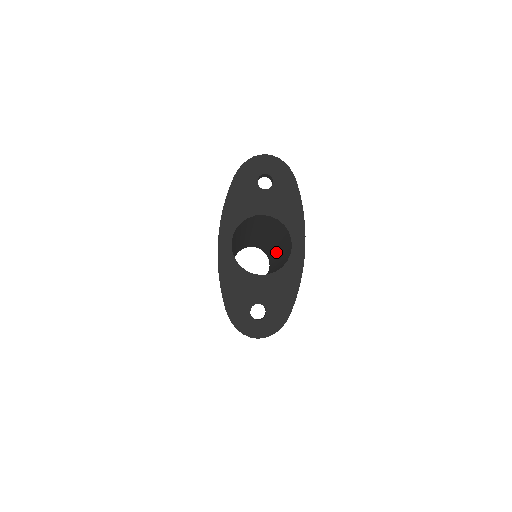
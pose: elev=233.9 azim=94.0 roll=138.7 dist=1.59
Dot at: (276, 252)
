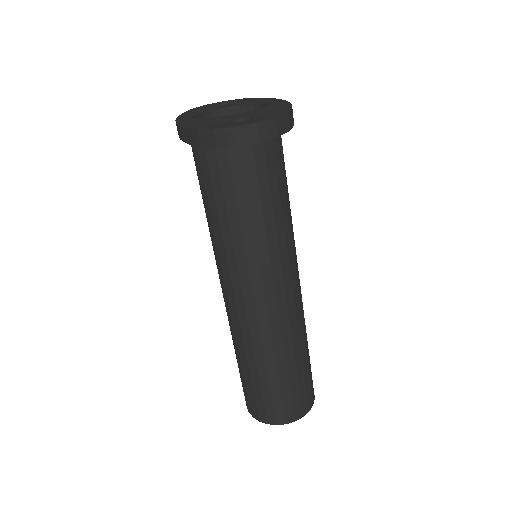
Dot at: occluded
